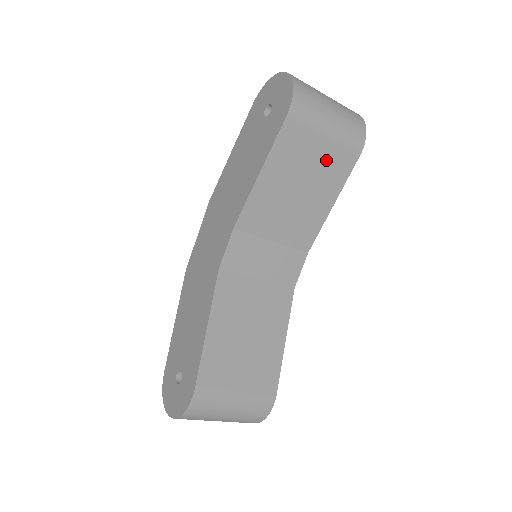
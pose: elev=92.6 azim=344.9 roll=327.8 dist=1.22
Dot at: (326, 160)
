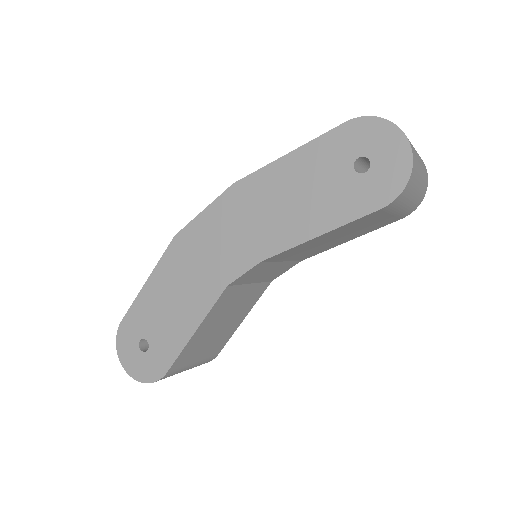
Dot at: (377, 223)
